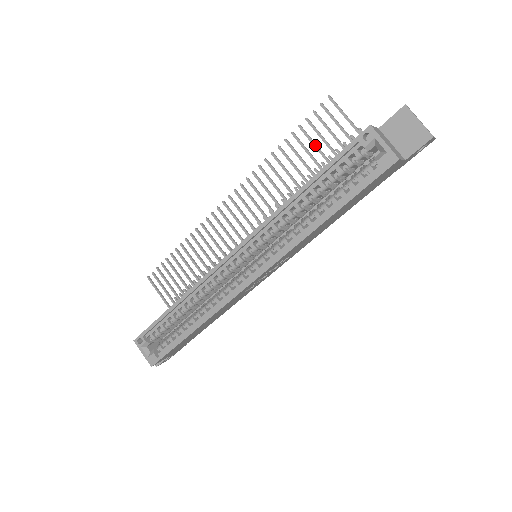
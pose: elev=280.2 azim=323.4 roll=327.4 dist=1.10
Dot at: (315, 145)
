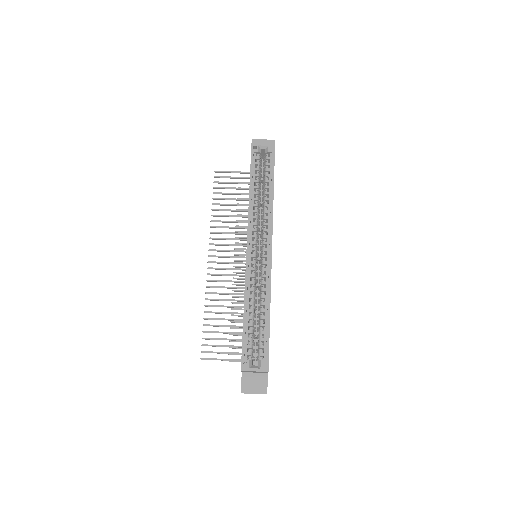
Dot at: (229, 193)
